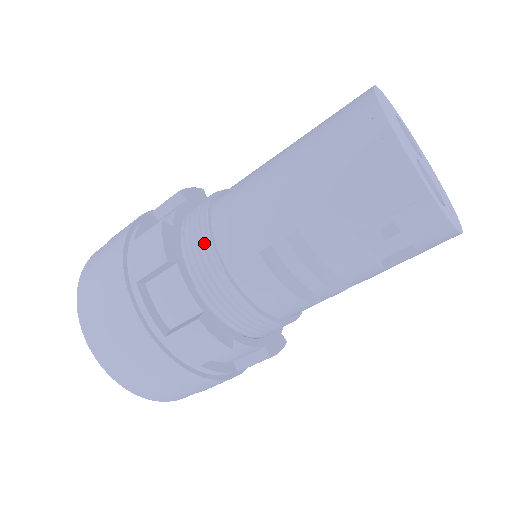
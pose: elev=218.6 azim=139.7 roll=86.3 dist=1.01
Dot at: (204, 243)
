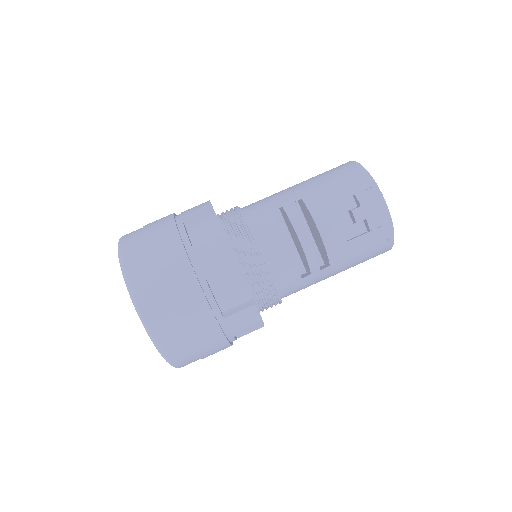
Dot at: (235, 211)
